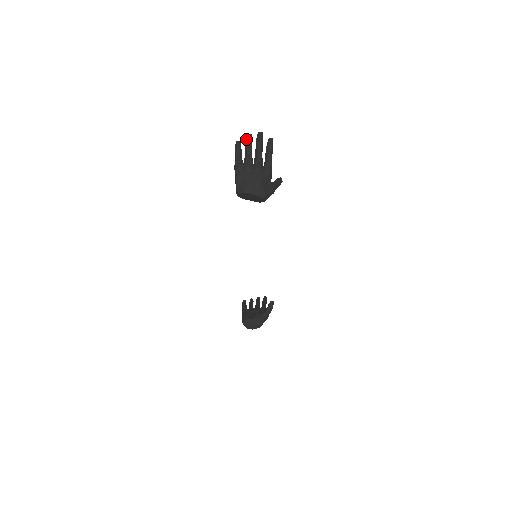
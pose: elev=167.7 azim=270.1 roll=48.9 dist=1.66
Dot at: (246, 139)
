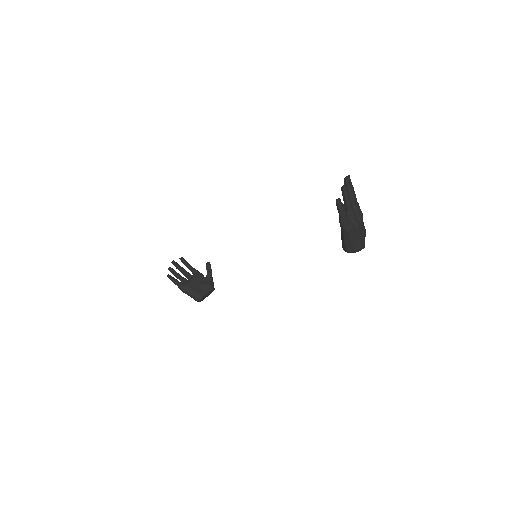
Dot at: (345, 194)
